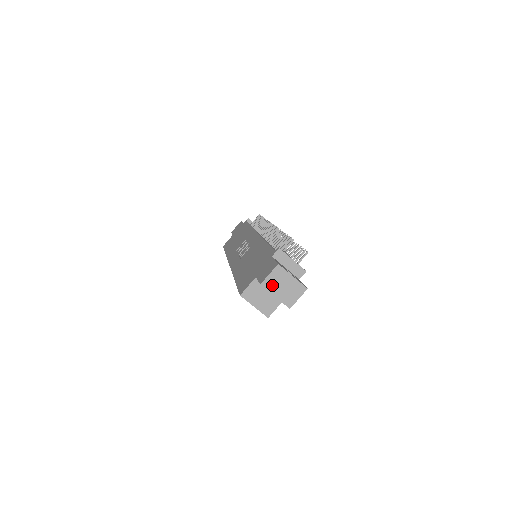
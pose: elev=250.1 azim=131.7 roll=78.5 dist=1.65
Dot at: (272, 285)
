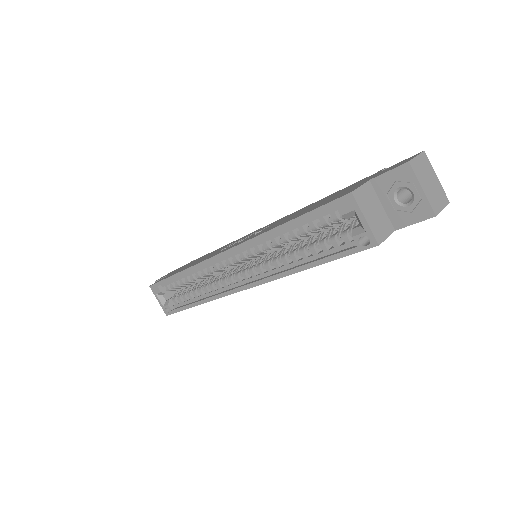
Dot at: (419, 171)
